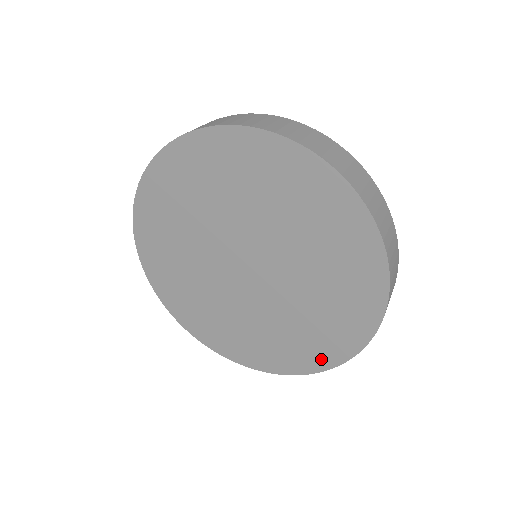
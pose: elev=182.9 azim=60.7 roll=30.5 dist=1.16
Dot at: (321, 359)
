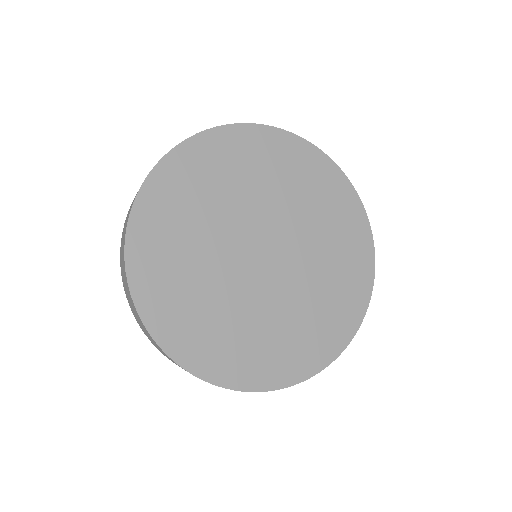
Dot at: (290, 372)
